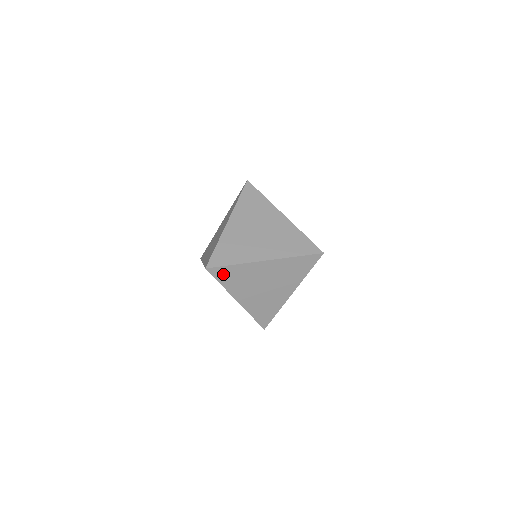
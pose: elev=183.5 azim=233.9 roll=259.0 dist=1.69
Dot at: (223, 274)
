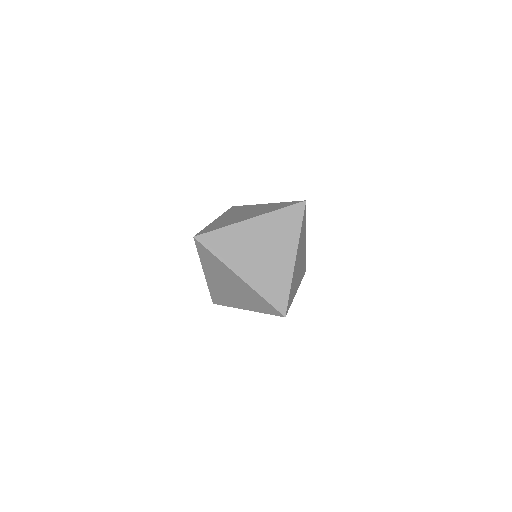
Dot at: (204, 252)
